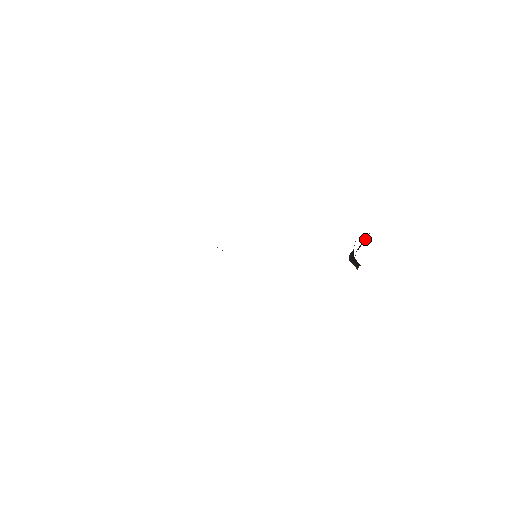
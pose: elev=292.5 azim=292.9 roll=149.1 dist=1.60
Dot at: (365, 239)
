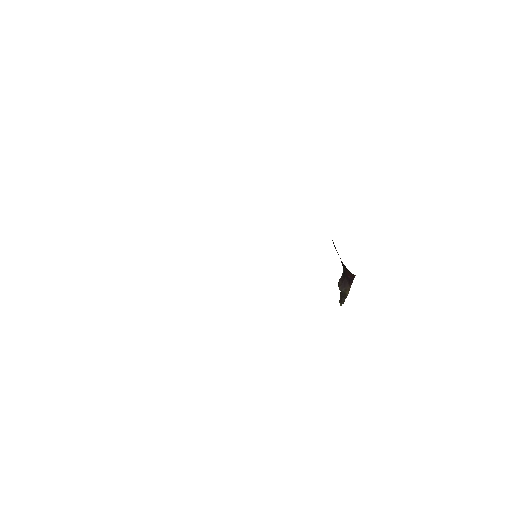
Dot at: occluded
